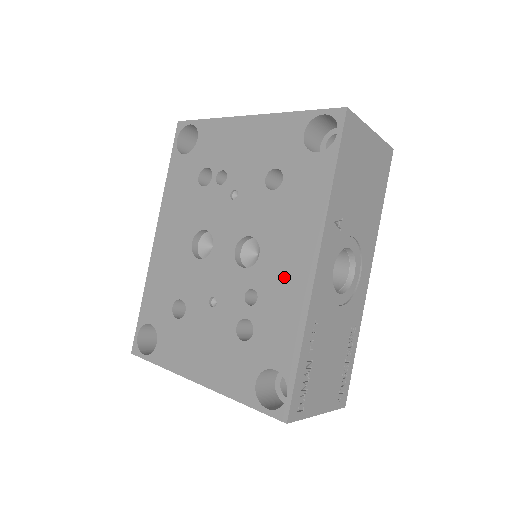
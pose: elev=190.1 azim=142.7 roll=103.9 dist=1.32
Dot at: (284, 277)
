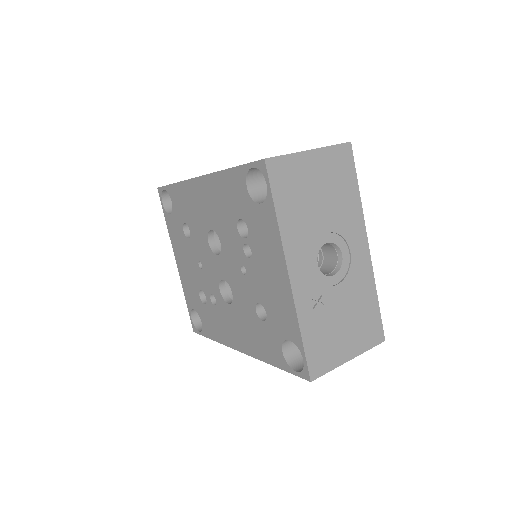
Dot at: (228, 327)
